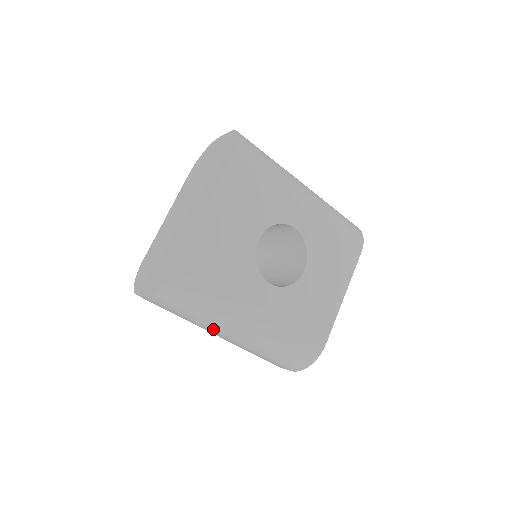
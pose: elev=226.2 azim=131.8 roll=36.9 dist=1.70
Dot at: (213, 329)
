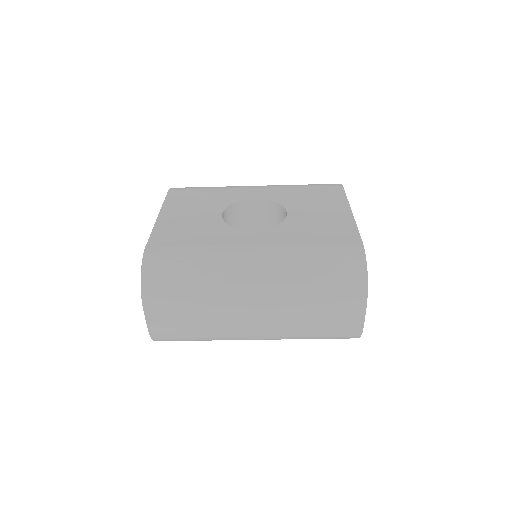
Dot at: (230, 299)
